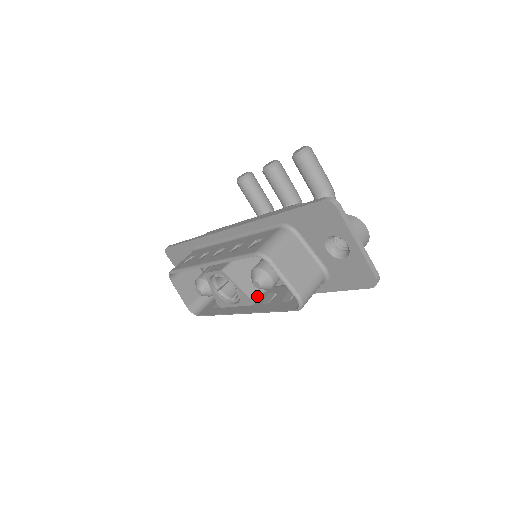
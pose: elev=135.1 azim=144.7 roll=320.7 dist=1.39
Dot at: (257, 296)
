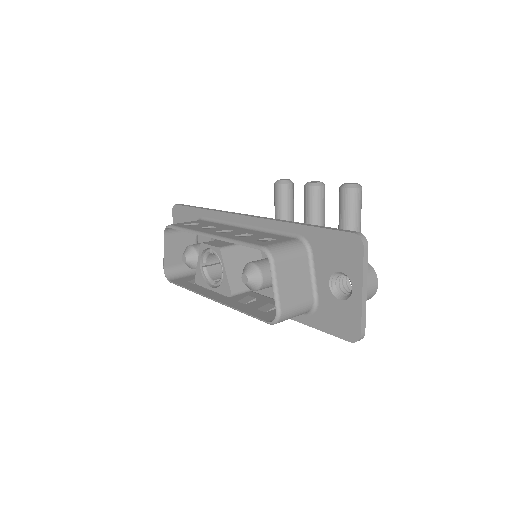
Dot at: (238, 291)
